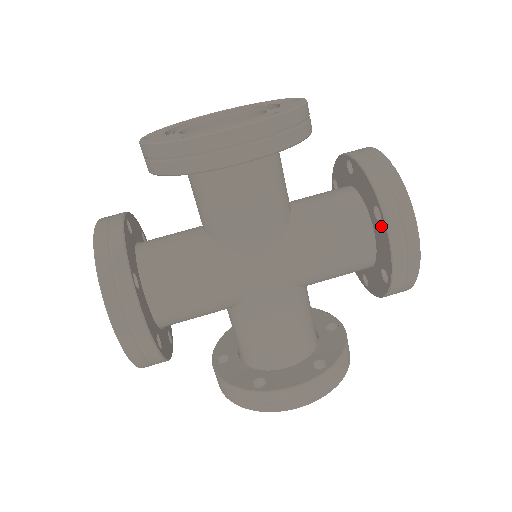
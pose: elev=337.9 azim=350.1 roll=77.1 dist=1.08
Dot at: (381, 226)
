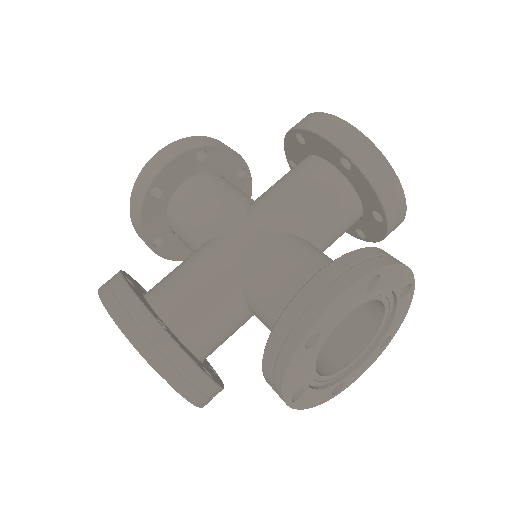
Dot at: (306, 138)
